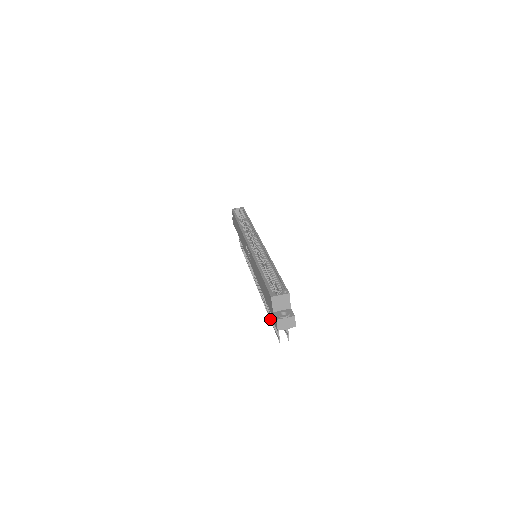
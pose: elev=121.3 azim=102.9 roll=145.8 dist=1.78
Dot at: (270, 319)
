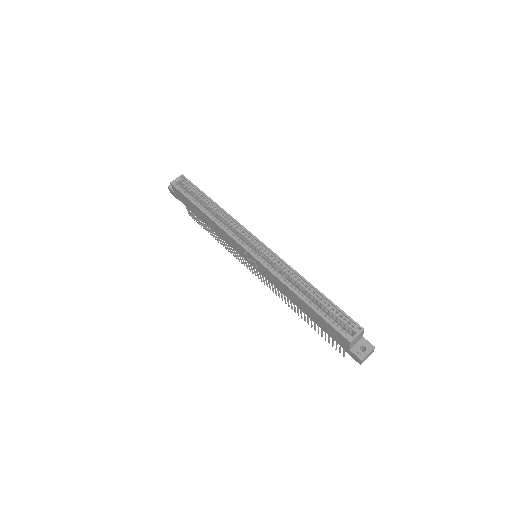
Dot at: (314, 329)
